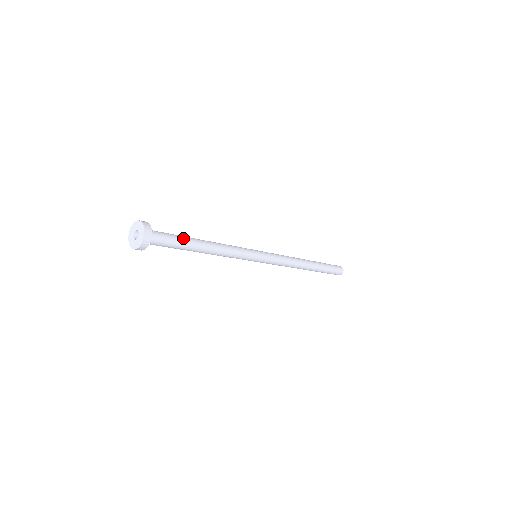
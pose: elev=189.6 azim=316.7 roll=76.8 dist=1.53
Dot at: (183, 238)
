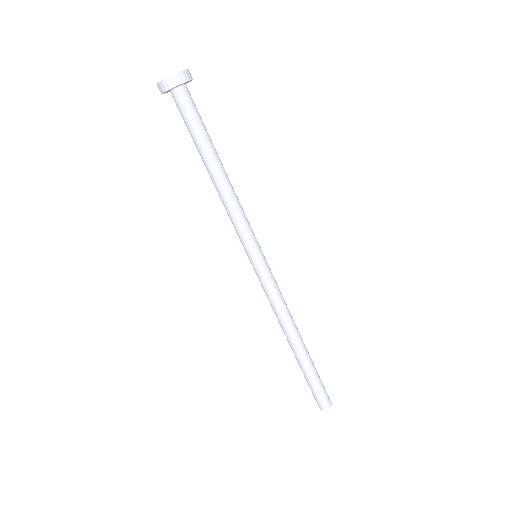
Dot at: occluded
